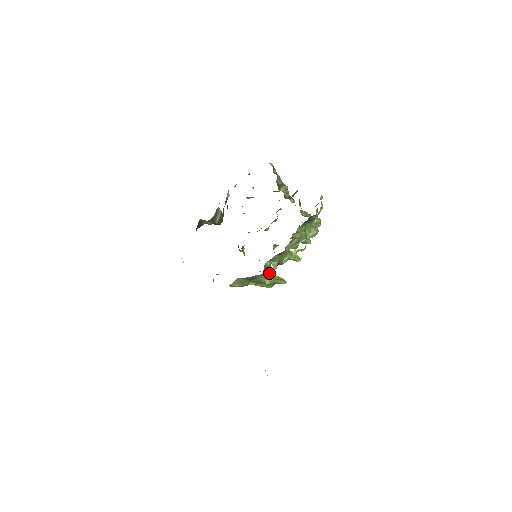
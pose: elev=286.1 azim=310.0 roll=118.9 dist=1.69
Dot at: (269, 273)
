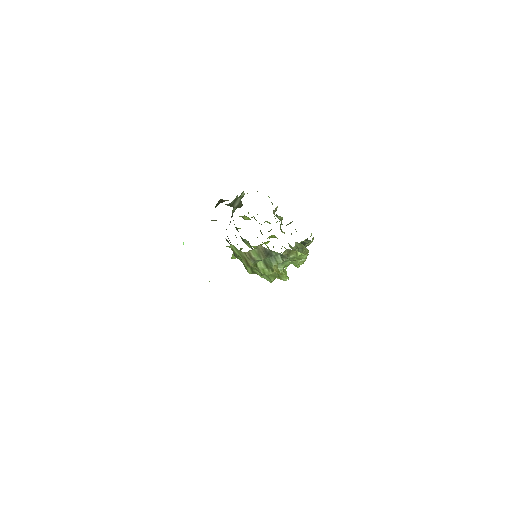
Dot at: (282, 256)
